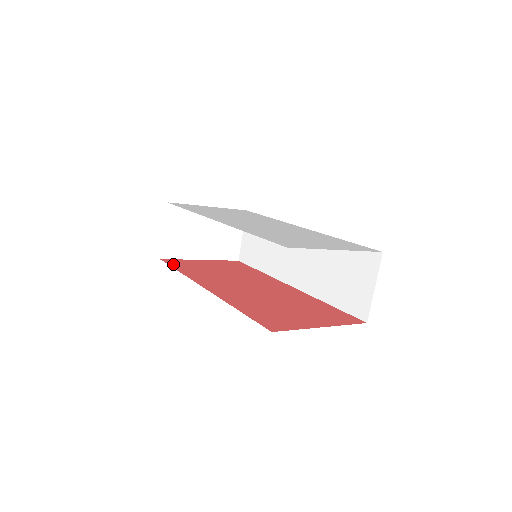
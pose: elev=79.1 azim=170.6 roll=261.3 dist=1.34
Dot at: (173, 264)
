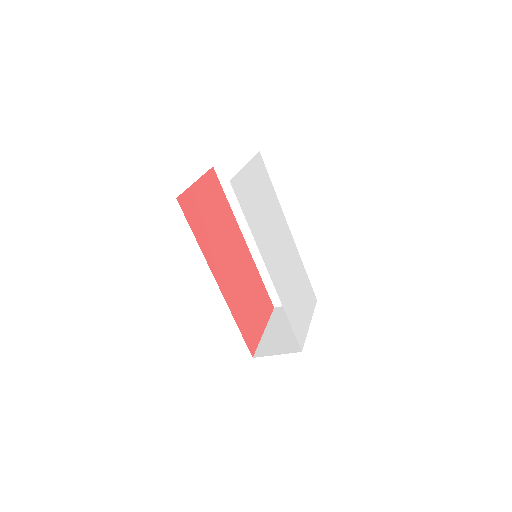
Dot at: (188, 215)
